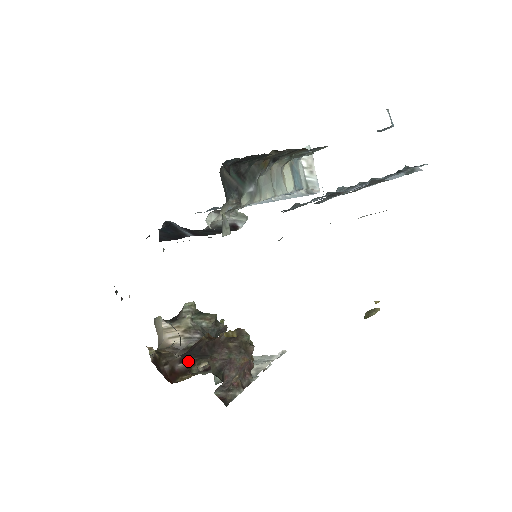
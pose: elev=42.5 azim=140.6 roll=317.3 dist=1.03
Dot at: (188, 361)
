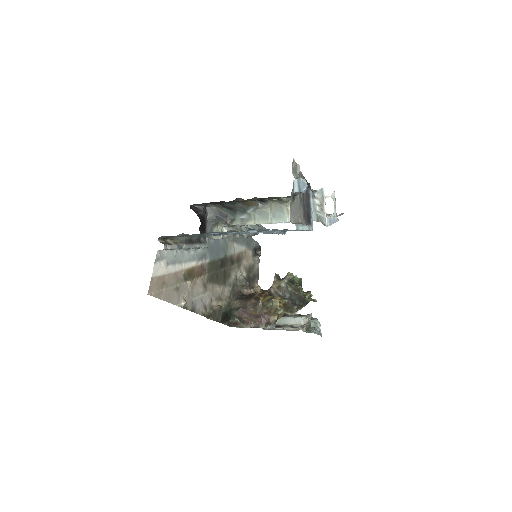
Dot at: occluded
